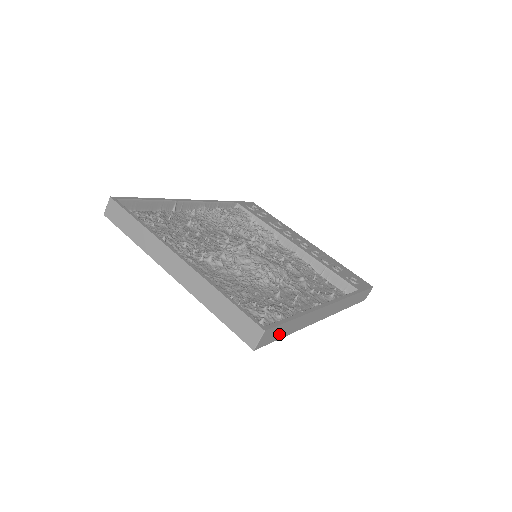
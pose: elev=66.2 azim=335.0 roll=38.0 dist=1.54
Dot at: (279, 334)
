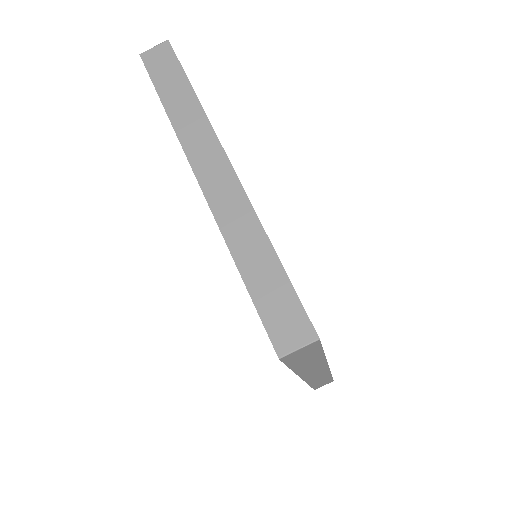
Dot at: (300, 360)
